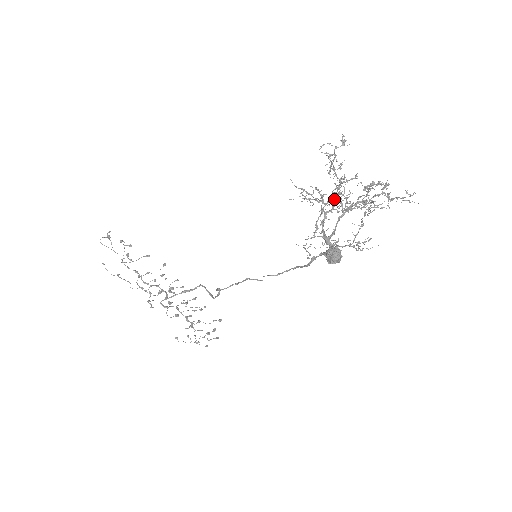
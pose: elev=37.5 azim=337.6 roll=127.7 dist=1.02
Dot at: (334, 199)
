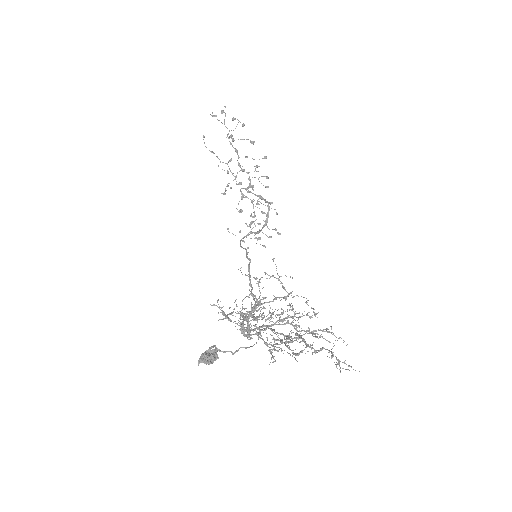
Dot at: occluded
